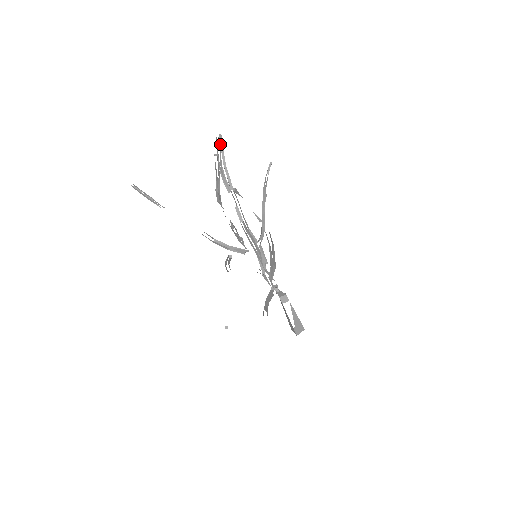
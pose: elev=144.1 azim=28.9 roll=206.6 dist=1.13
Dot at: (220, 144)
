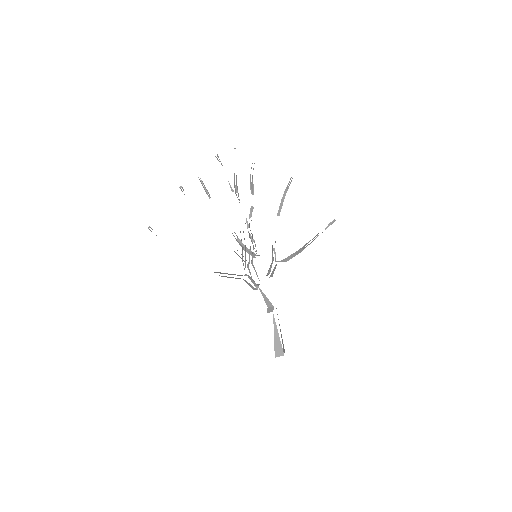
Dot at: (288, 183)
